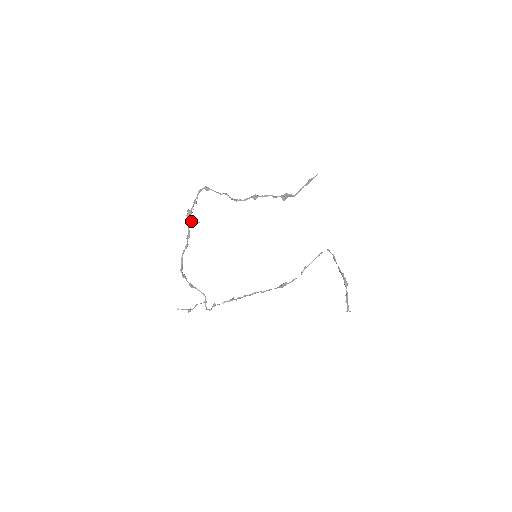
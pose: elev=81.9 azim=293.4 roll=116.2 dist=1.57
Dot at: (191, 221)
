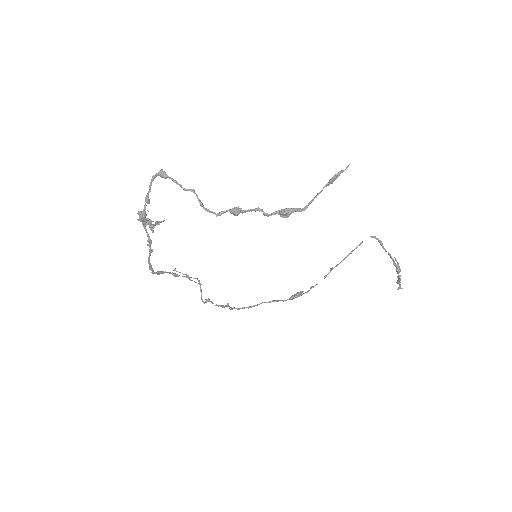
Dot at: (148, 224)
